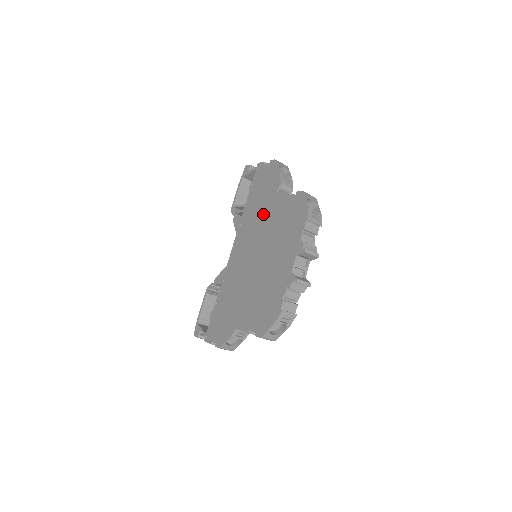
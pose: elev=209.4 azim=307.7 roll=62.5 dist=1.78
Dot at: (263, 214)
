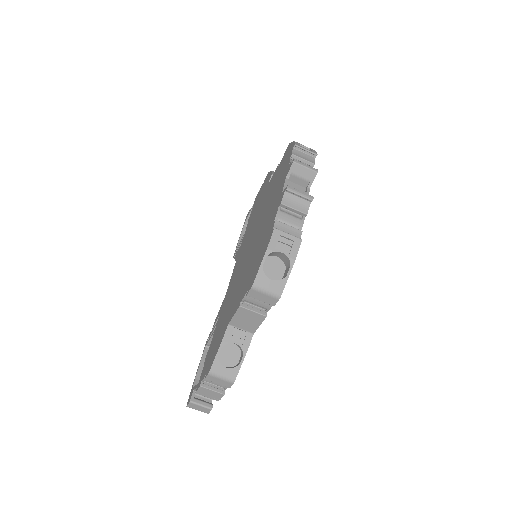
Dot at: (258, 211)
